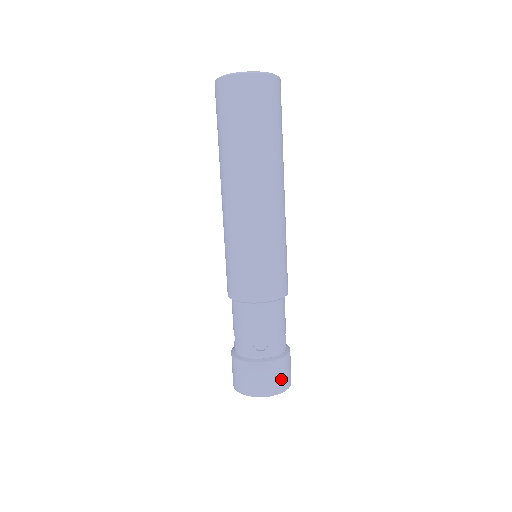
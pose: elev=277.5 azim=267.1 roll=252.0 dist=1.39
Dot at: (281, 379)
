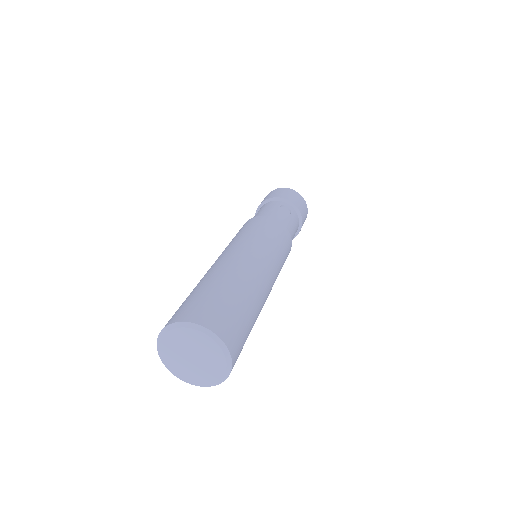
Dot at: (305, 213)
